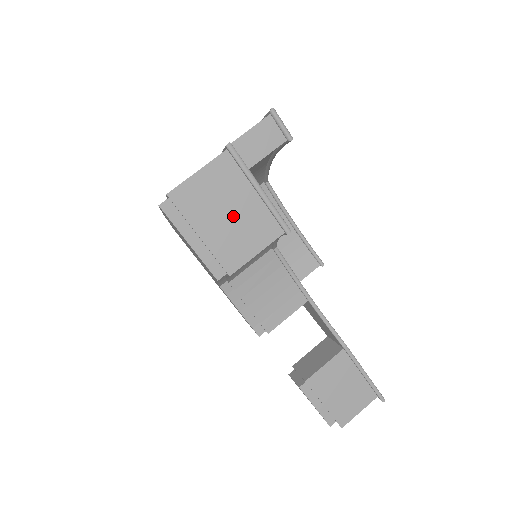
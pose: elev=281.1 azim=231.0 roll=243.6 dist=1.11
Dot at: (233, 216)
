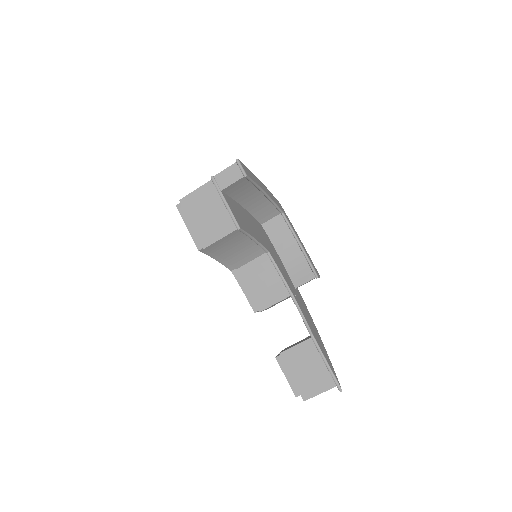
Dot at: (210, 216)
